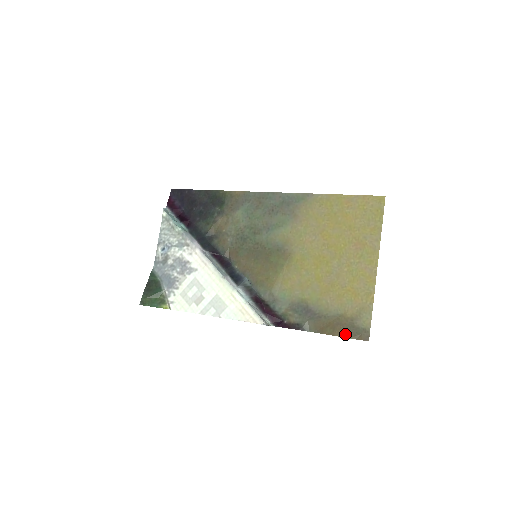
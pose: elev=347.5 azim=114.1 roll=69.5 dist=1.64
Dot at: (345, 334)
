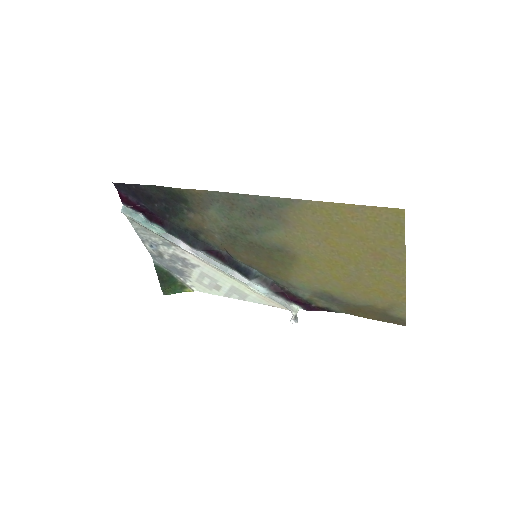
Dot at: (379, 319)
